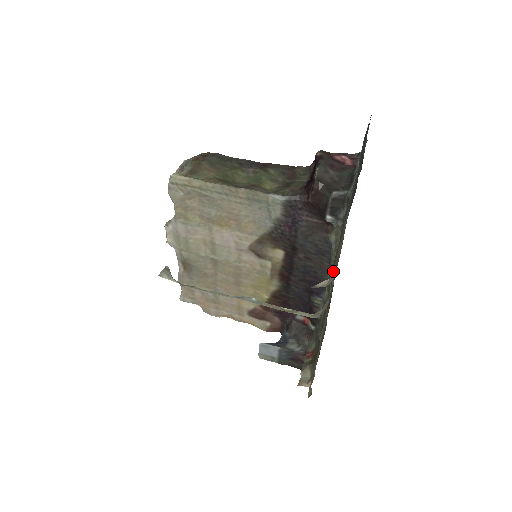
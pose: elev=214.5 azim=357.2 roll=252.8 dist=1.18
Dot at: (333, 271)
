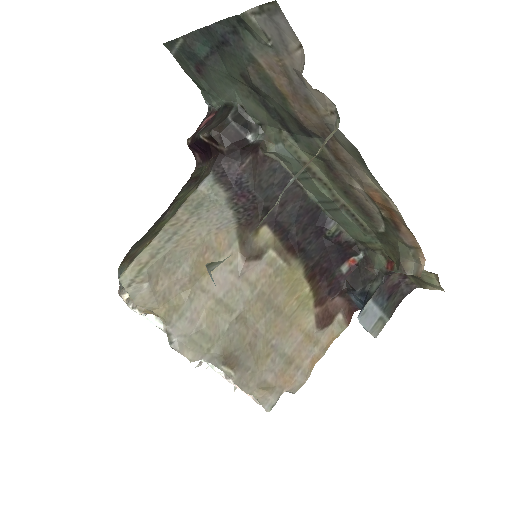
Dot at: (298, 99)
